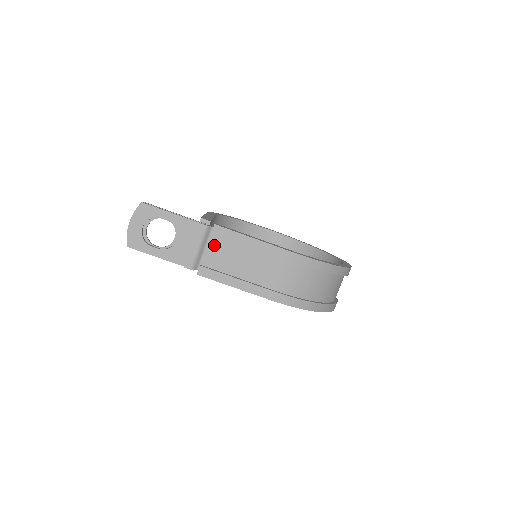
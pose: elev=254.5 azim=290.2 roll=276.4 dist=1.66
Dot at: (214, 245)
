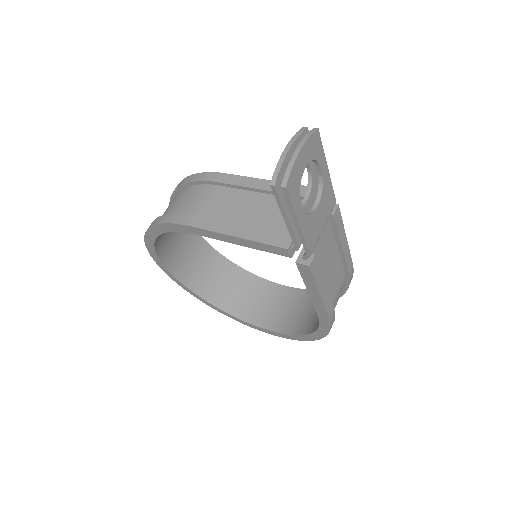
Dot at: (325, 231)
